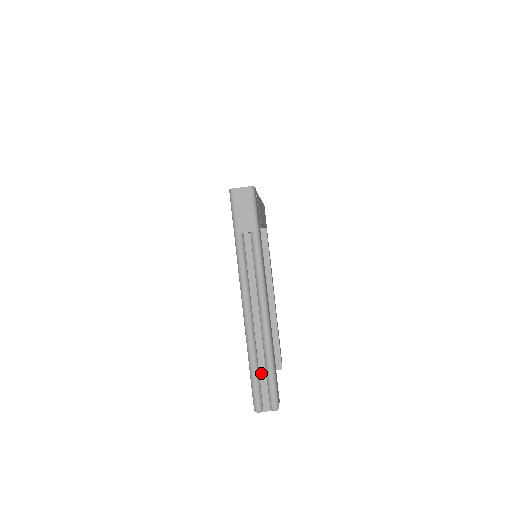
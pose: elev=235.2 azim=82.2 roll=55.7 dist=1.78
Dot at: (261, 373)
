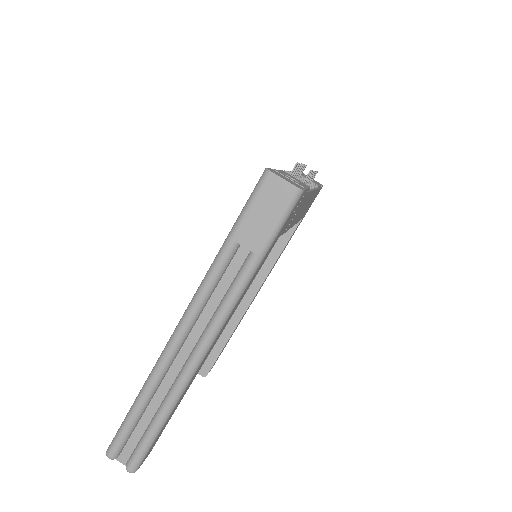
Dot at: (143, 420)
